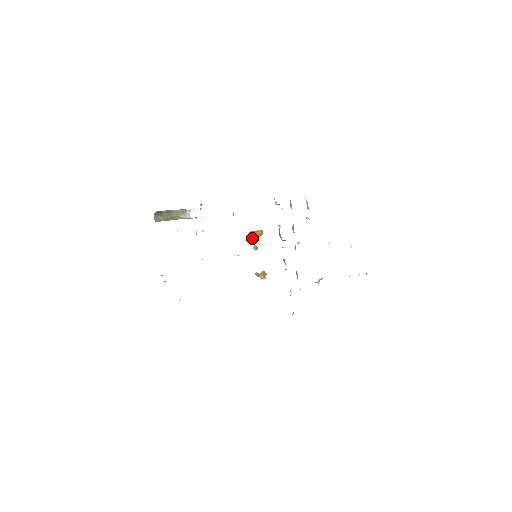
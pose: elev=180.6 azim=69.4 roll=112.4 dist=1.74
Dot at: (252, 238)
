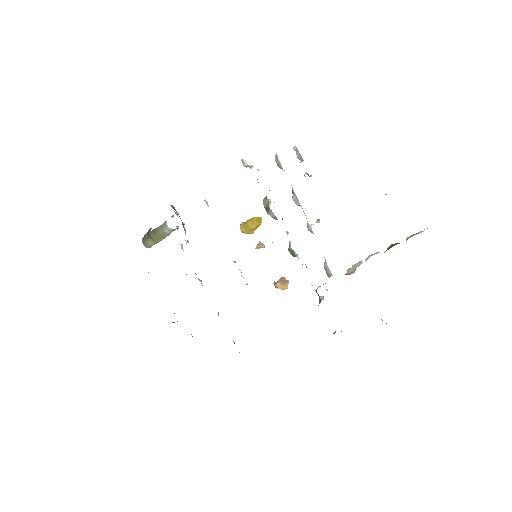
Dot at: (246, 232)
